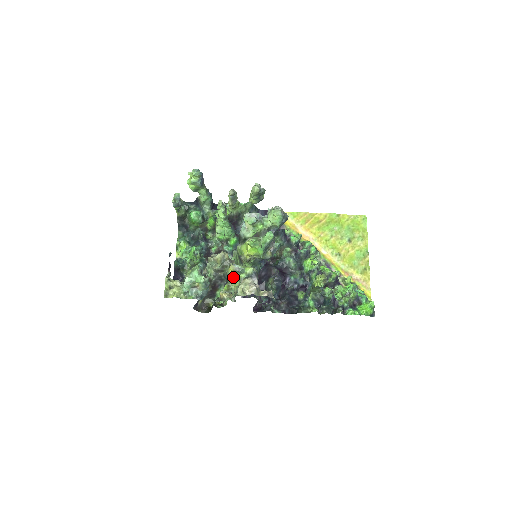
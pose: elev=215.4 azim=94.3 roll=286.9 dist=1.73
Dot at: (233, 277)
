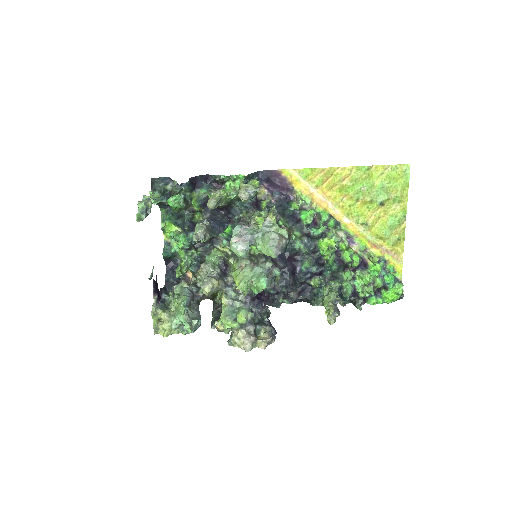
Dot at: (224, 326)
